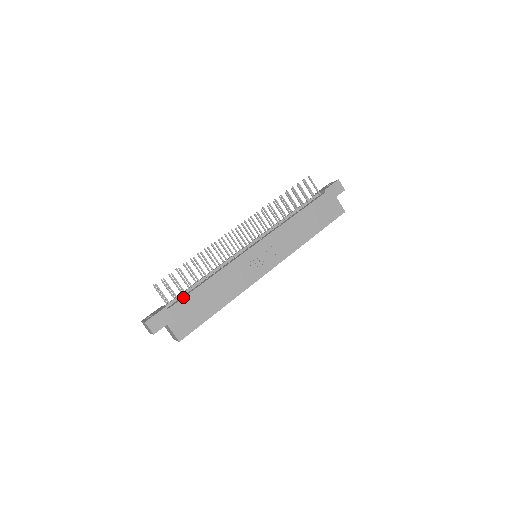
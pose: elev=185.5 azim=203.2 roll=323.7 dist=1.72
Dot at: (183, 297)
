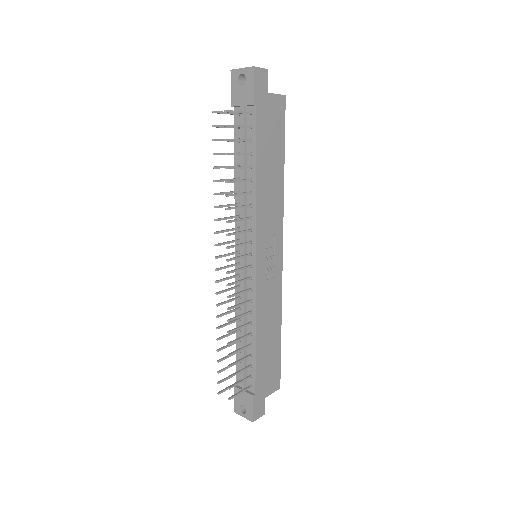
Dot at: (255, 373)
